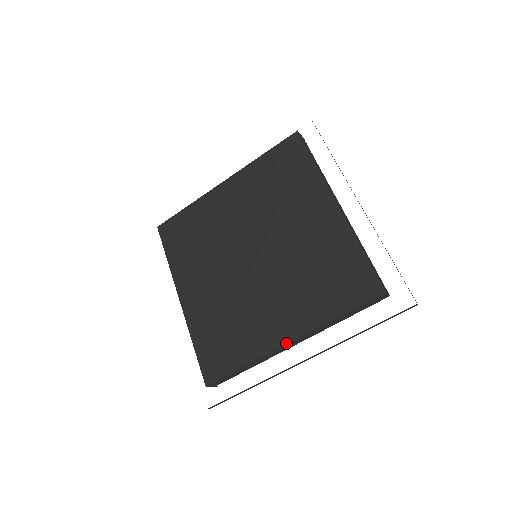
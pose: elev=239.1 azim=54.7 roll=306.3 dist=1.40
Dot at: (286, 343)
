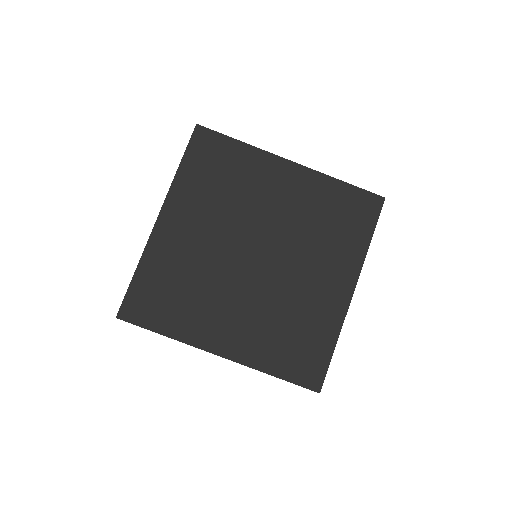
Dot at: (216, 354)
